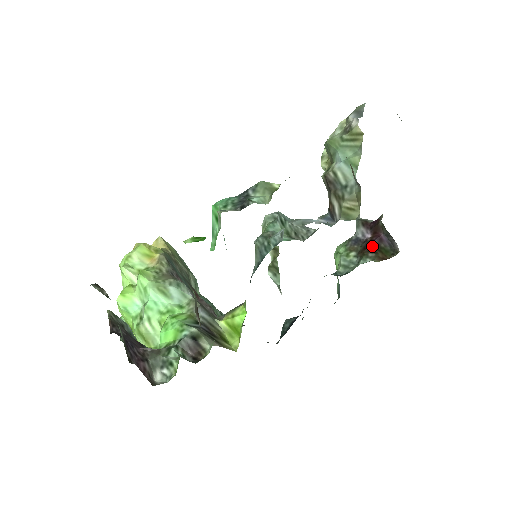
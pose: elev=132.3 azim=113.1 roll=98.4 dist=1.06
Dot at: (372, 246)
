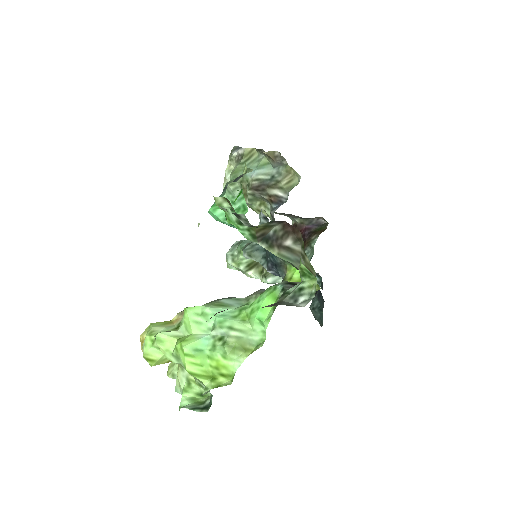
Dot at: (308, 236)
